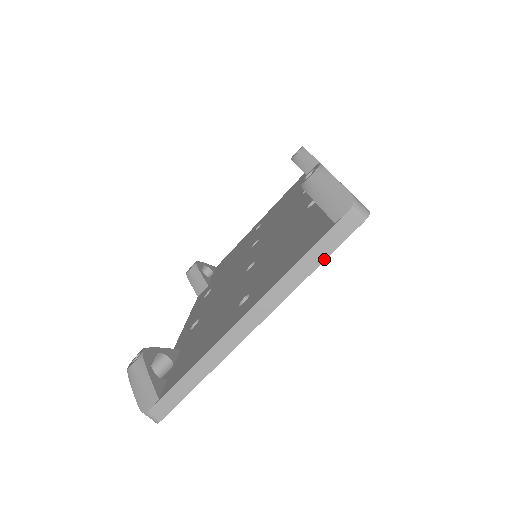
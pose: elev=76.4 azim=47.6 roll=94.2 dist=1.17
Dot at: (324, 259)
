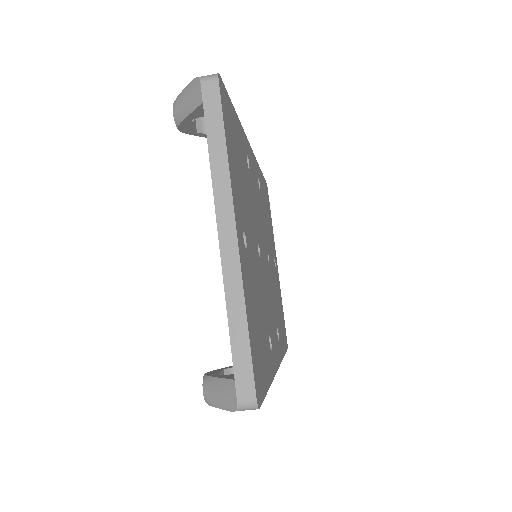
Dot at: (223, 130)
